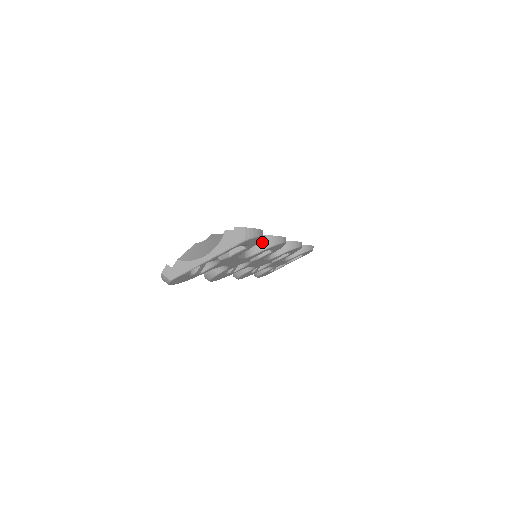
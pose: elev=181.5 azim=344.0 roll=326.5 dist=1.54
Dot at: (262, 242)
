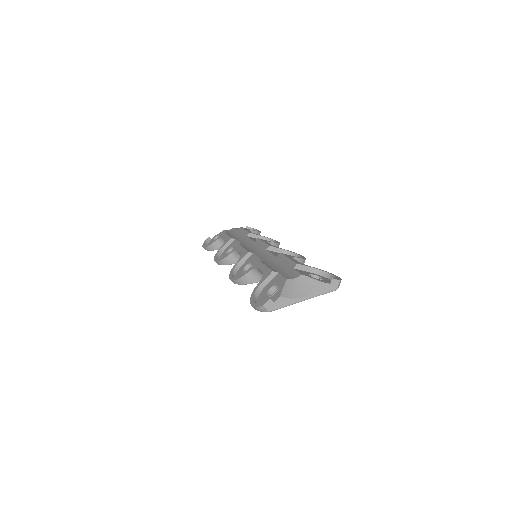
Dot at: occluded
